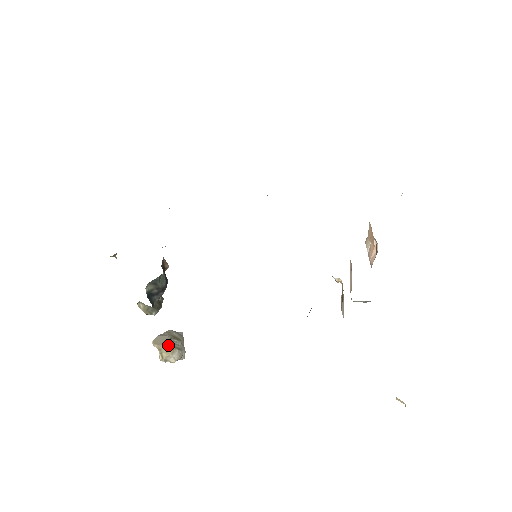
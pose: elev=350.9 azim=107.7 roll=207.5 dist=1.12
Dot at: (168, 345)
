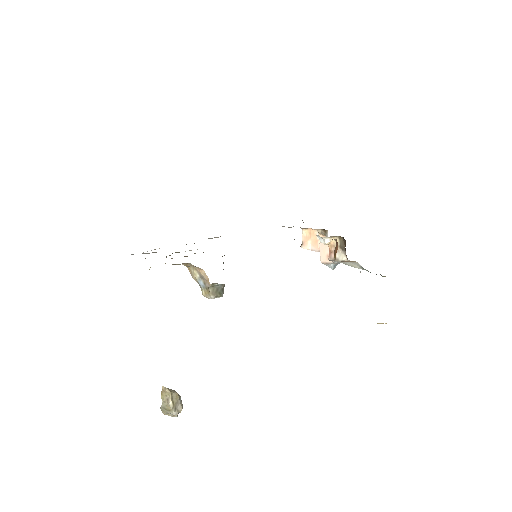
Dot at: (174, 390)
